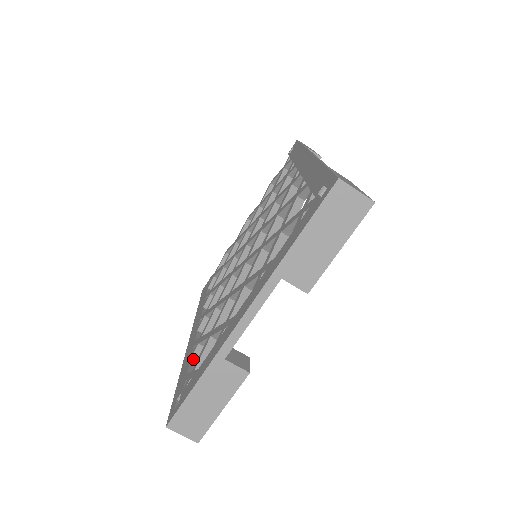
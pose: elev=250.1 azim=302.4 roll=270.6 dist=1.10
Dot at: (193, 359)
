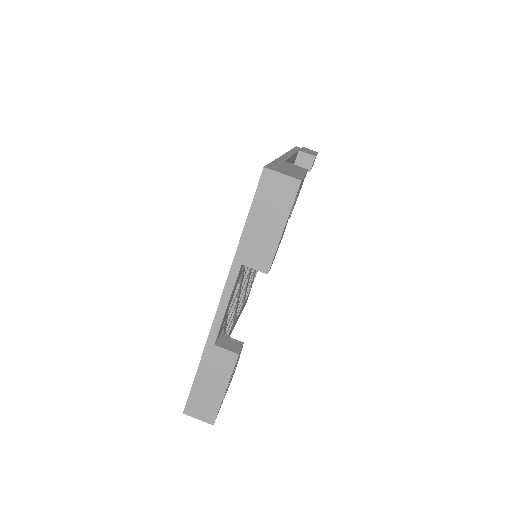
Dot at: occluded
